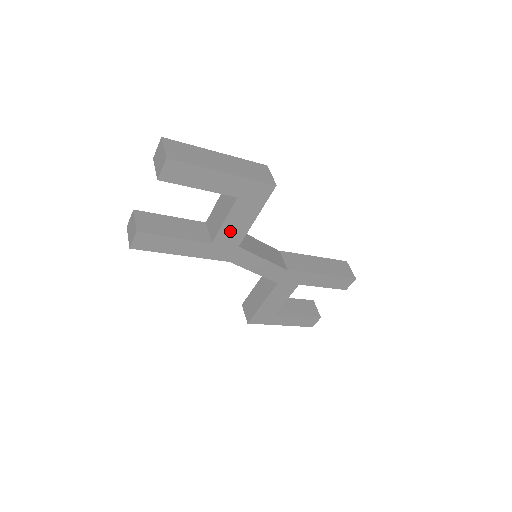
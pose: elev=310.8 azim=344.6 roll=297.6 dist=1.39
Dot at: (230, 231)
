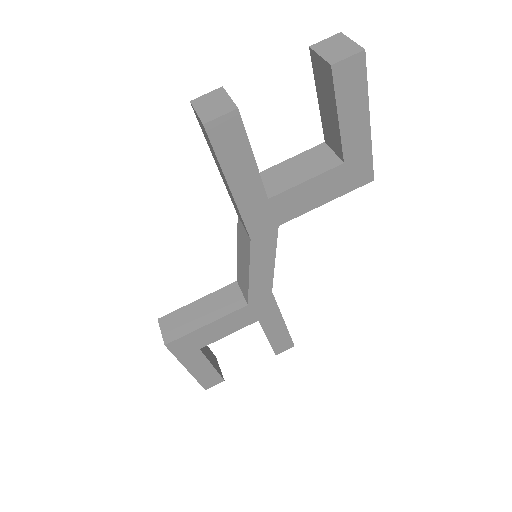
Dot at: (295, 199)
